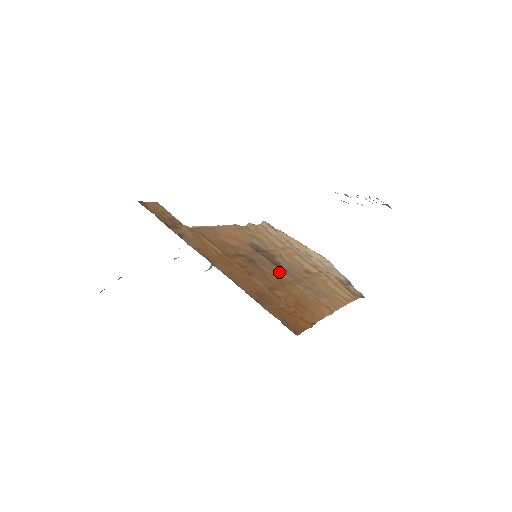
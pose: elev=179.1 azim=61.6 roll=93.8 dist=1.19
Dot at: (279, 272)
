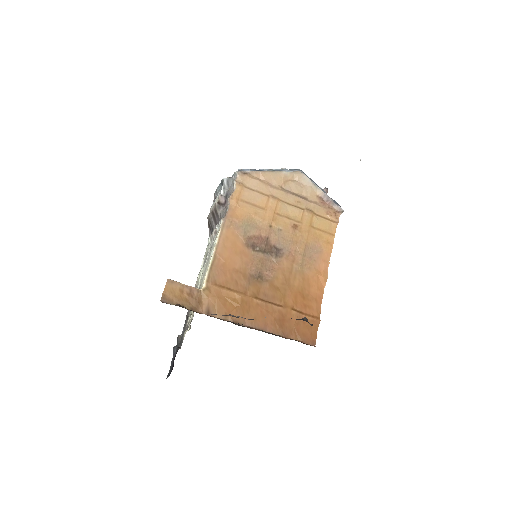
Dot at: (279, 264)
